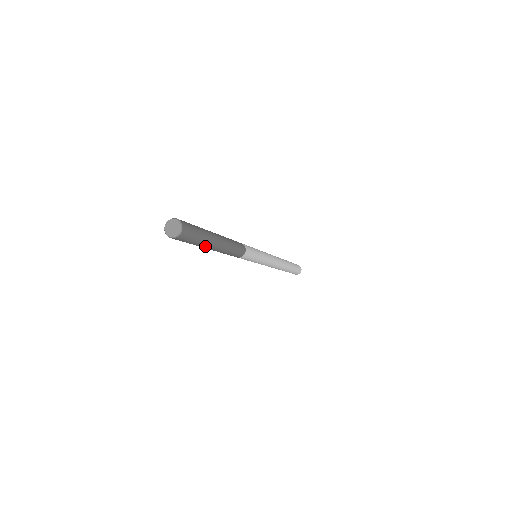
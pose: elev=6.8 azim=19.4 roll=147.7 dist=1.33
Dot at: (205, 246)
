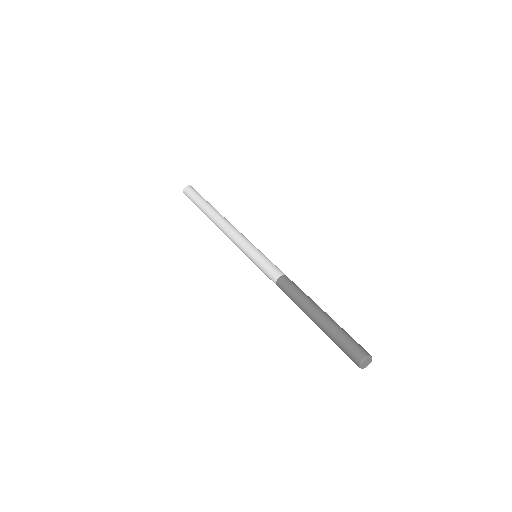
Dot at: (326, 333)
